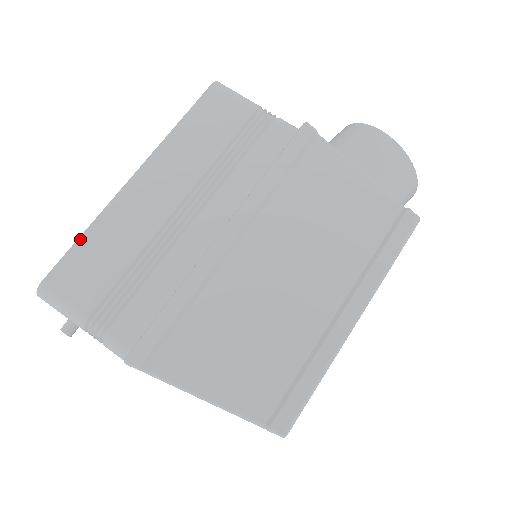
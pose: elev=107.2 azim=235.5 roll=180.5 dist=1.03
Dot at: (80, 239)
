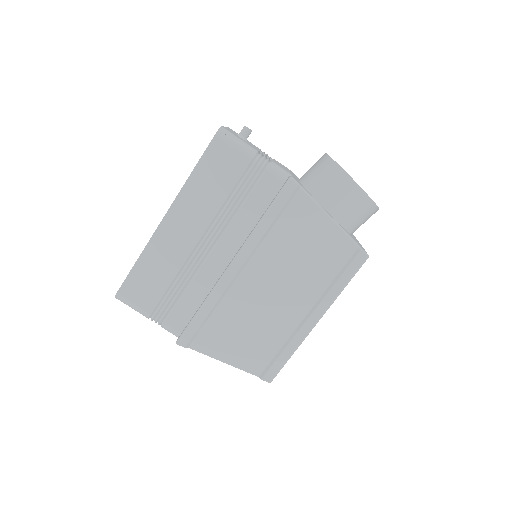
Dot at: (135, 265)
